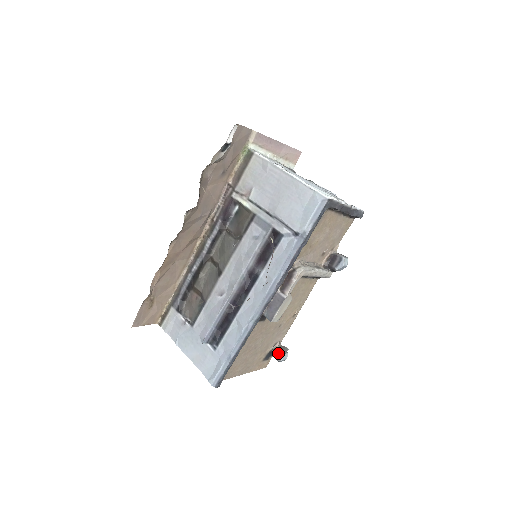
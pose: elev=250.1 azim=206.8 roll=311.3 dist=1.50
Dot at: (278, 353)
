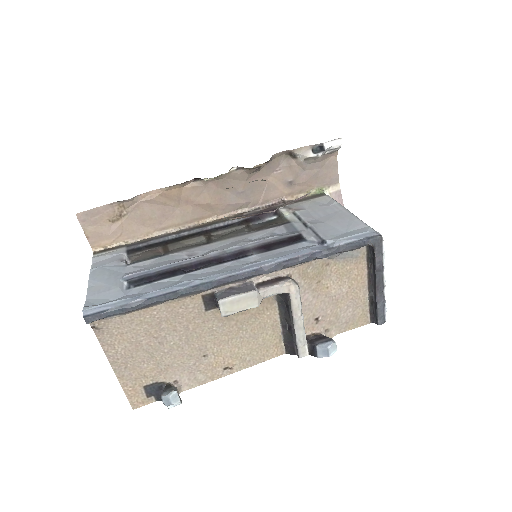
Dot at: (171, 388)
